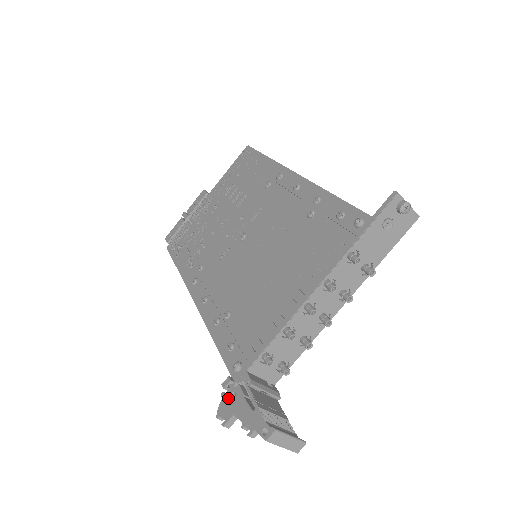
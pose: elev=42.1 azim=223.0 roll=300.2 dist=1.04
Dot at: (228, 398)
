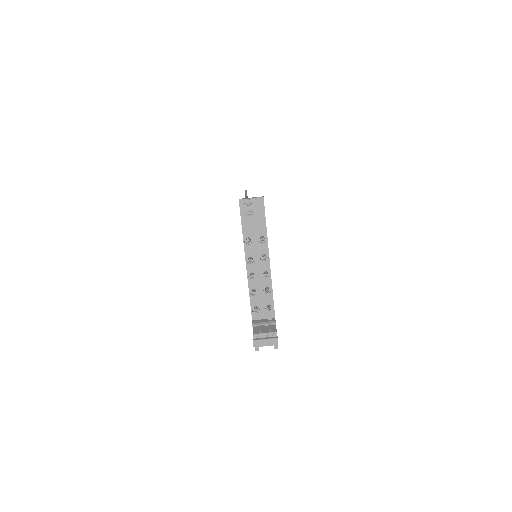
Dot at: occluded
